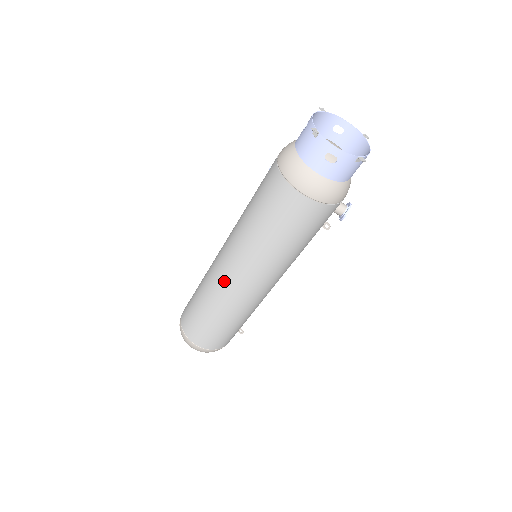
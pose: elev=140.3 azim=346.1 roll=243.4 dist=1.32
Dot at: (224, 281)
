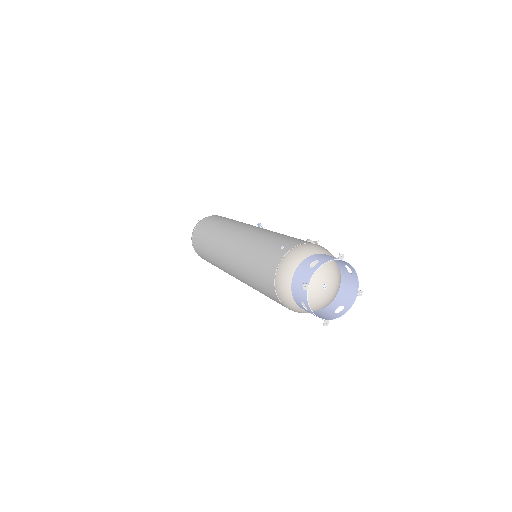
Dot at: (221, 257)
